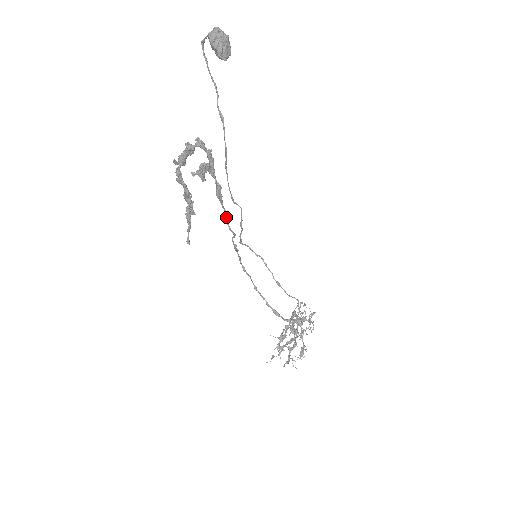
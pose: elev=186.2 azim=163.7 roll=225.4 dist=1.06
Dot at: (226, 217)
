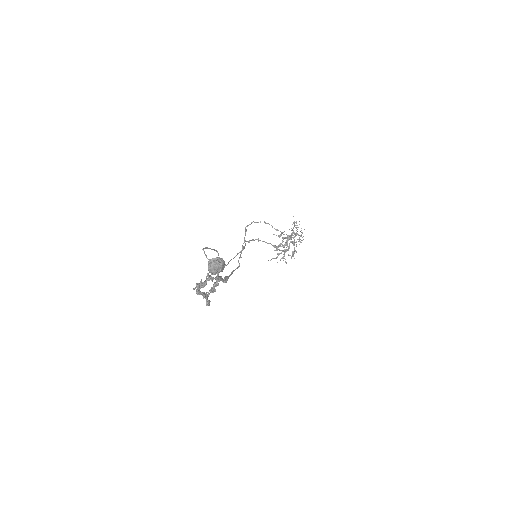
Dot at: occluded
